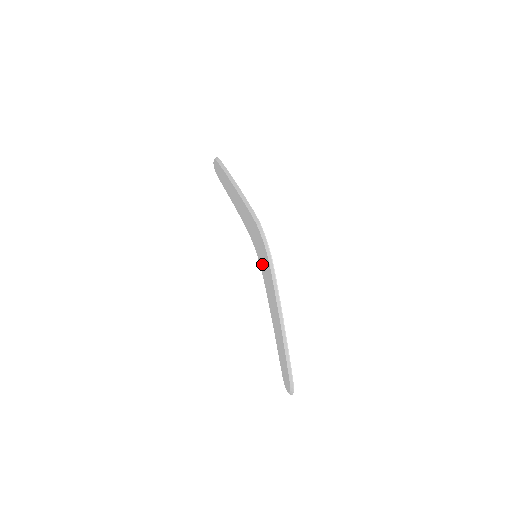
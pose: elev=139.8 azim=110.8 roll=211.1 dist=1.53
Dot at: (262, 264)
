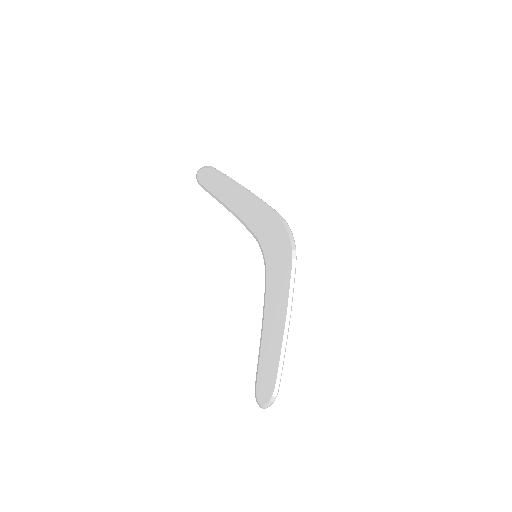
Dot at: (272, 260)
